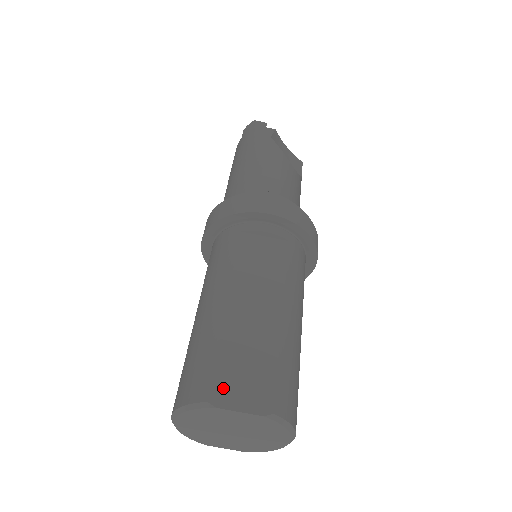
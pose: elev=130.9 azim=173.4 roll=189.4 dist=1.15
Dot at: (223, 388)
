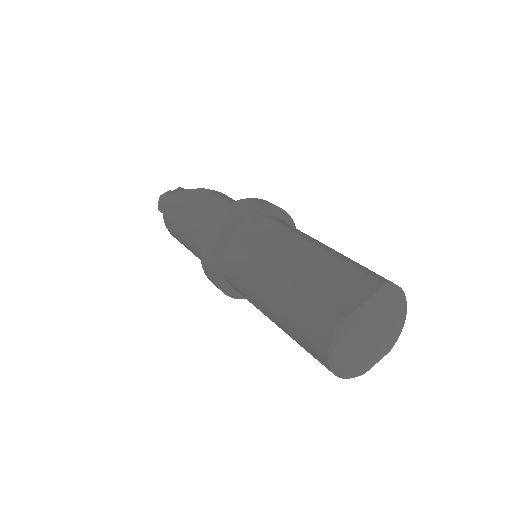
Dot at: (340, 304)
